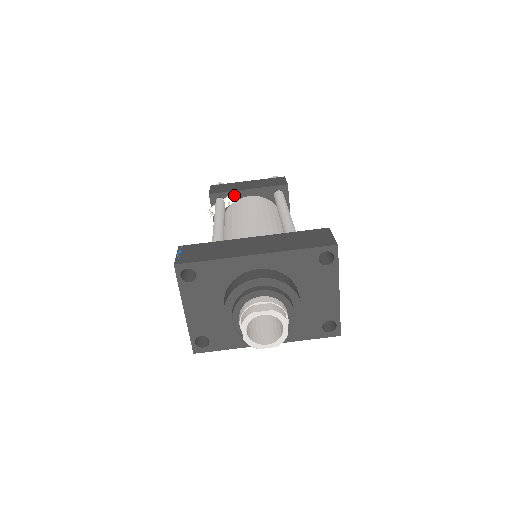
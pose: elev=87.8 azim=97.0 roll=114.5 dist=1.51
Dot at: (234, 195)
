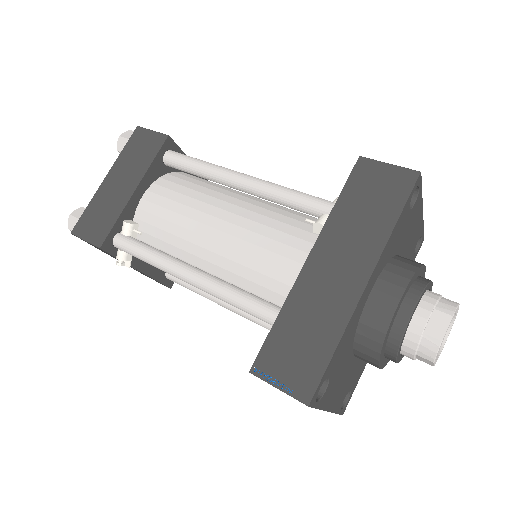
Dot at: (126, 215)
